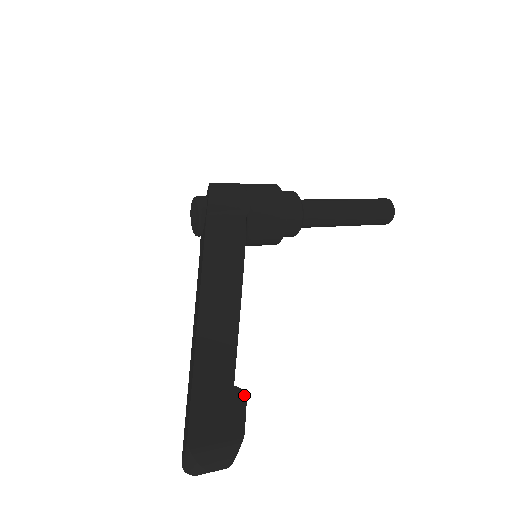
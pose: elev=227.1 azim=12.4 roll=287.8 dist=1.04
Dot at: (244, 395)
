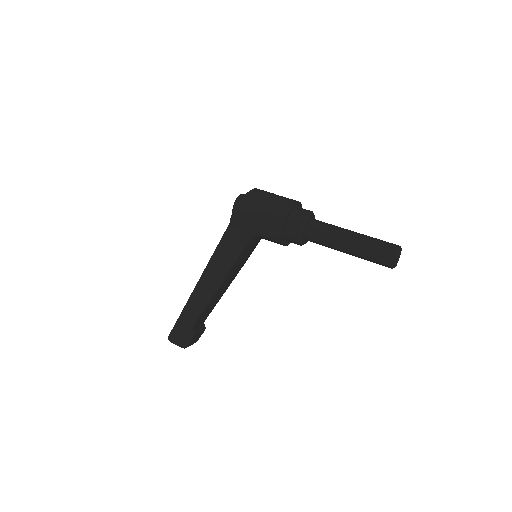
Dot at: (194, 334)
